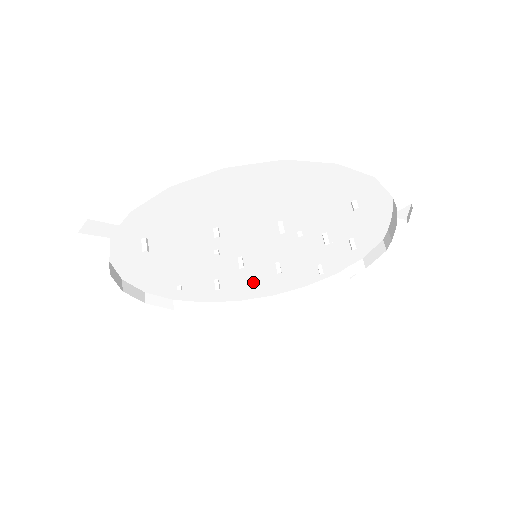
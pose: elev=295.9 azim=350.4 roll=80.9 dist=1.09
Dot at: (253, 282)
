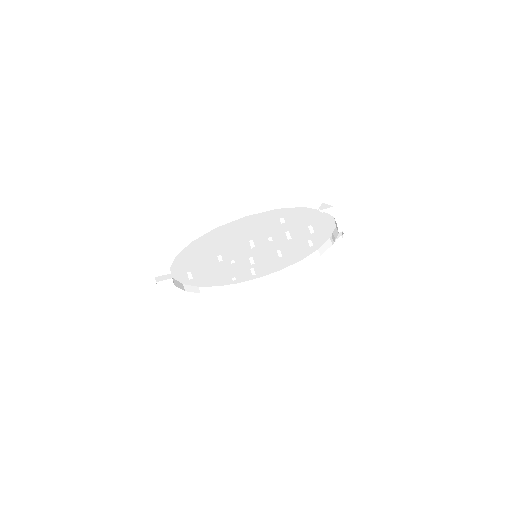
Dot at: (277, 261)
